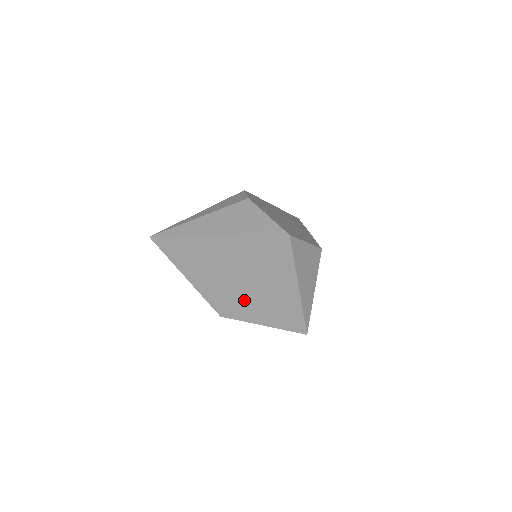
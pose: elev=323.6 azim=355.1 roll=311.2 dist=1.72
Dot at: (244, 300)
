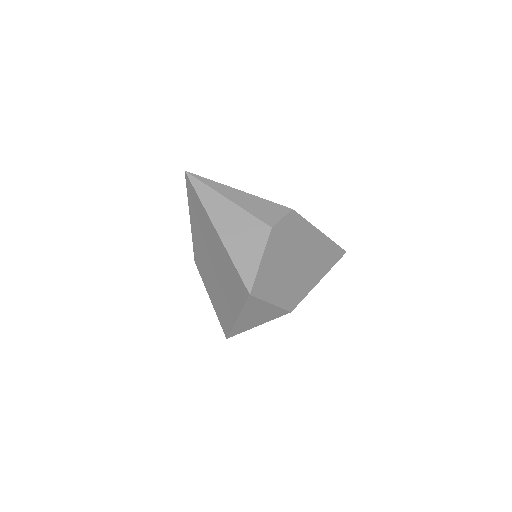
Dot at: (209, 276)
